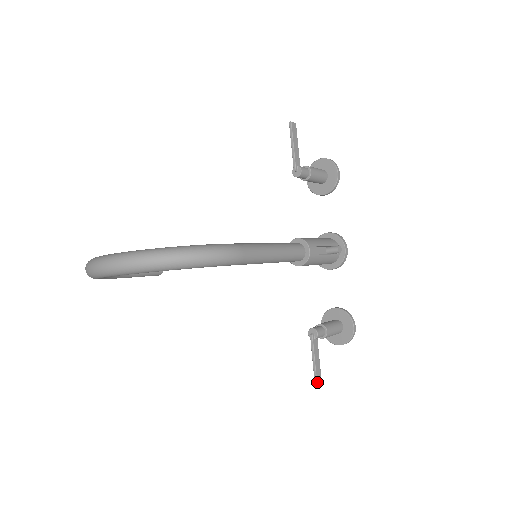
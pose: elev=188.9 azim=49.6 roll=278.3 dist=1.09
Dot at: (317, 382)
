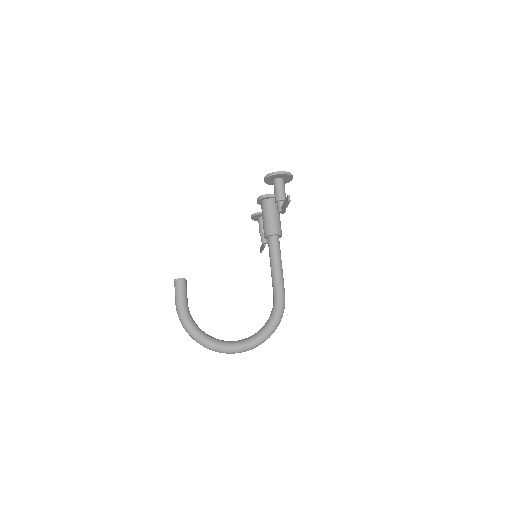
Dot at: occluded
